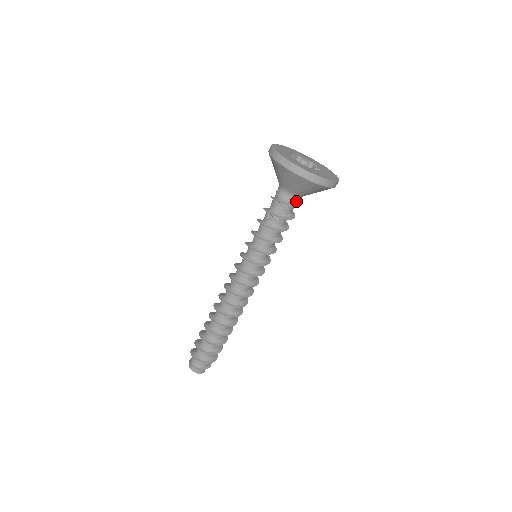
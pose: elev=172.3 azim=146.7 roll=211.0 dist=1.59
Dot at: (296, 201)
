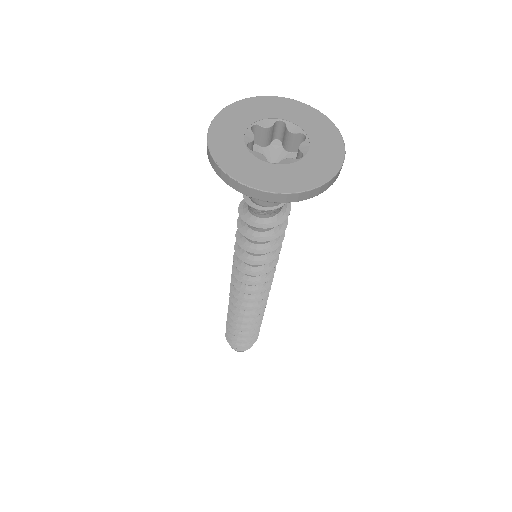
Dot at: (273, 202)
